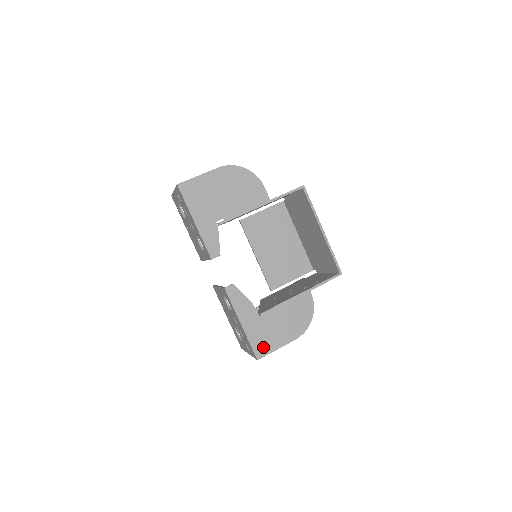
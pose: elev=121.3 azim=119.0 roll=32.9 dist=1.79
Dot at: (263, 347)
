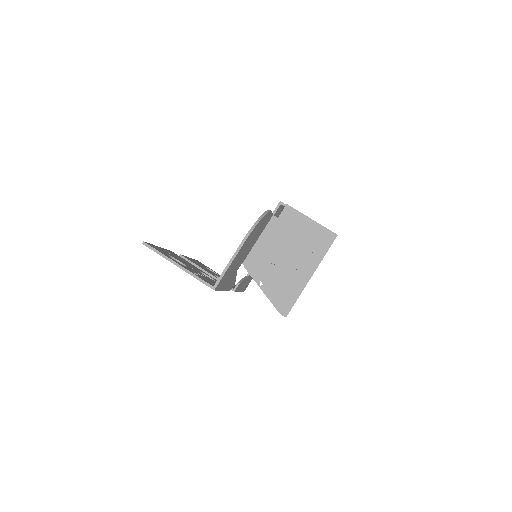
Dot at: occluded
